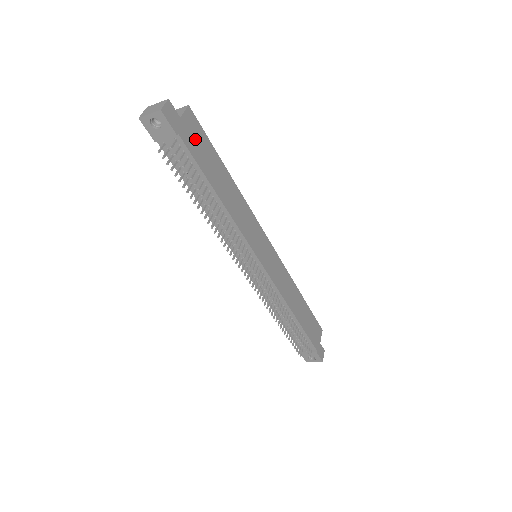
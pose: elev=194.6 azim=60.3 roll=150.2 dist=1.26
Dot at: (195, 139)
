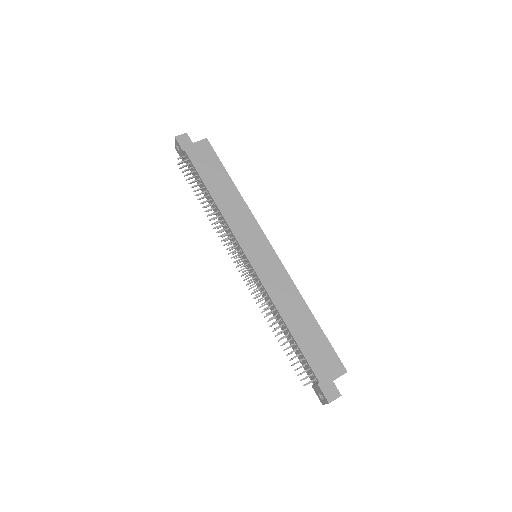
Dot at: (202, 156)
